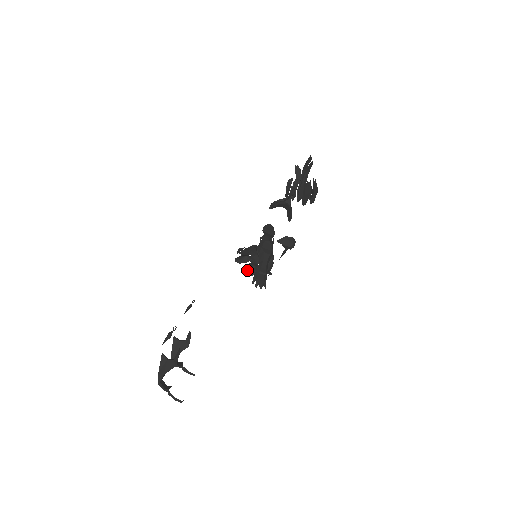
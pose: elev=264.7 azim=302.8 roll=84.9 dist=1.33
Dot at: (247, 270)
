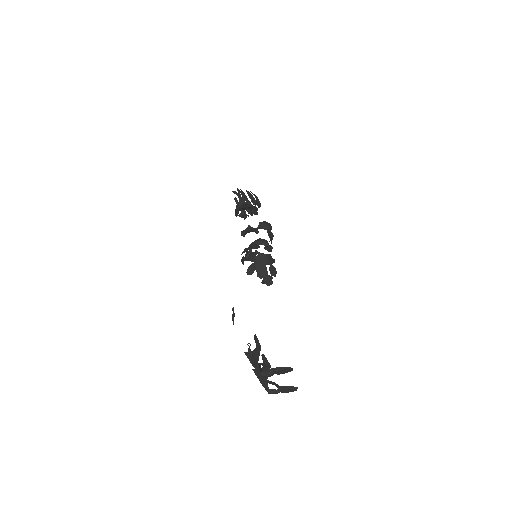
Dot at: (251, 248)
